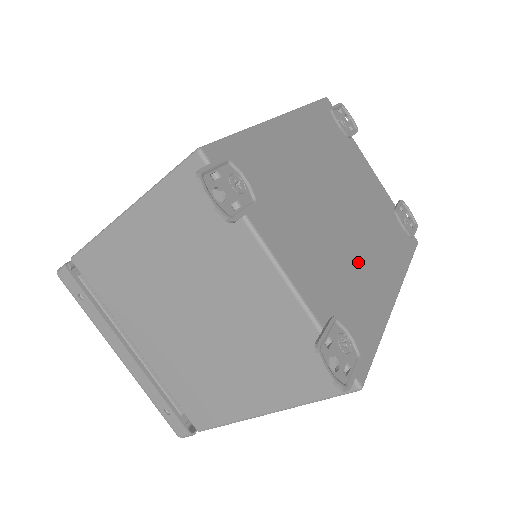
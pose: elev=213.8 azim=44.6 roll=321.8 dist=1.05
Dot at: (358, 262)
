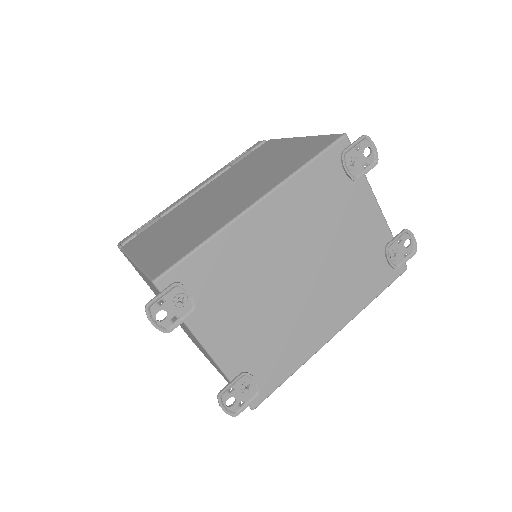
Dot at: (297, 319)
